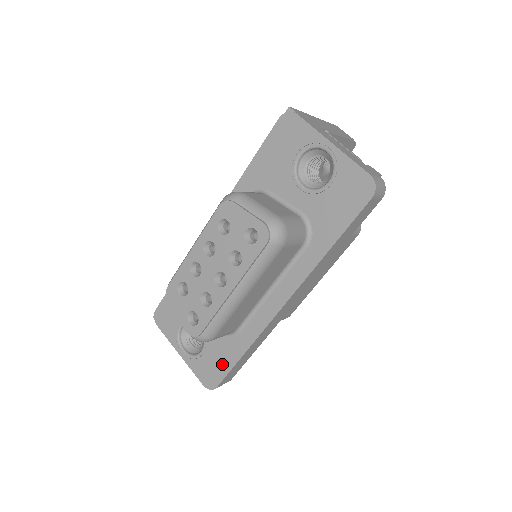
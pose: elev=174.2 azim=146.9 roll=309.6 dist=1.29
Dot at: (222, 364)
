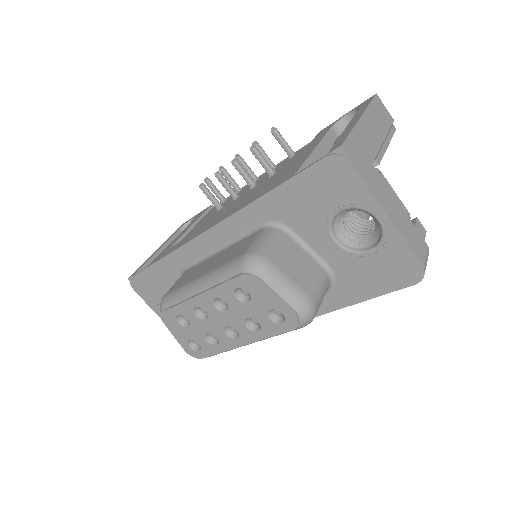
Dot at: occluded
